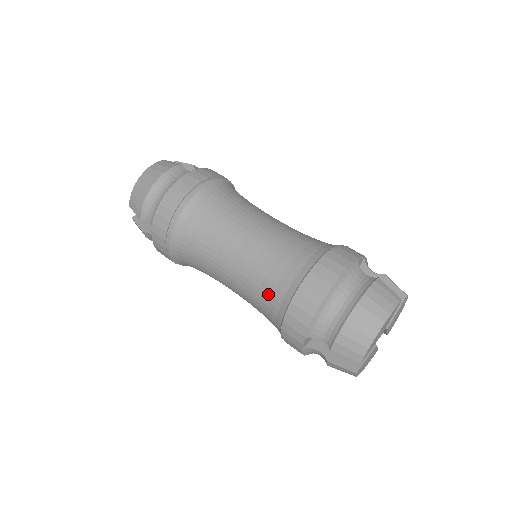
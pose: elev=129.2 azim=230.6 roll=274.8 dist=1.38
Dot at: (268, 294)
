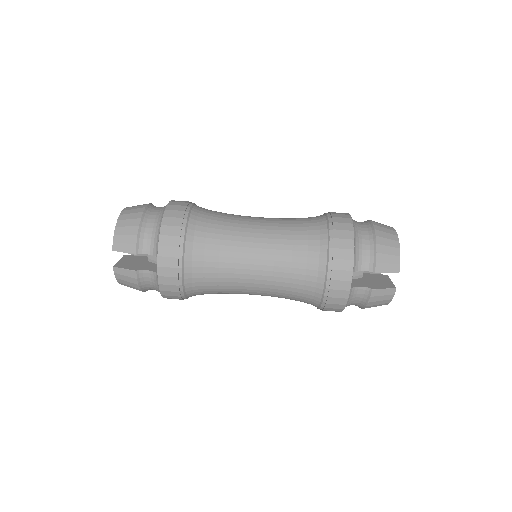
Dot at: (303, 257)
